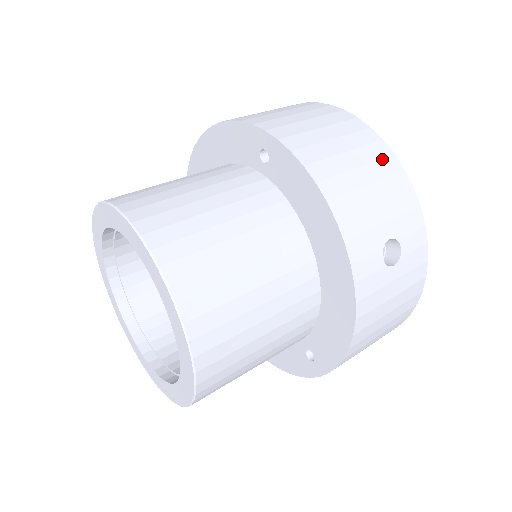
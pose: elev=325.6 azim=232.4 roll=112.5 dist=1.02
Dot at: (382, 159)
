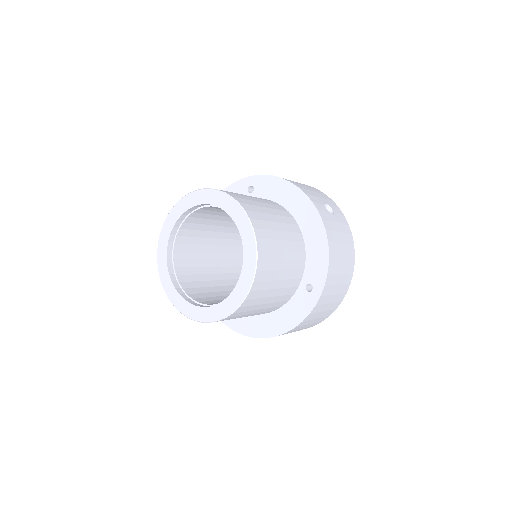
Dot at: occluded
